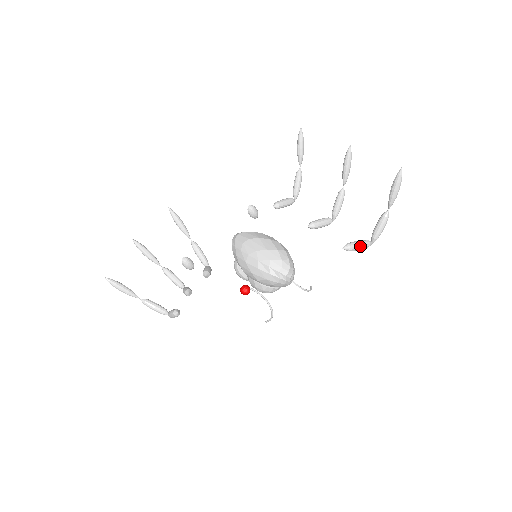
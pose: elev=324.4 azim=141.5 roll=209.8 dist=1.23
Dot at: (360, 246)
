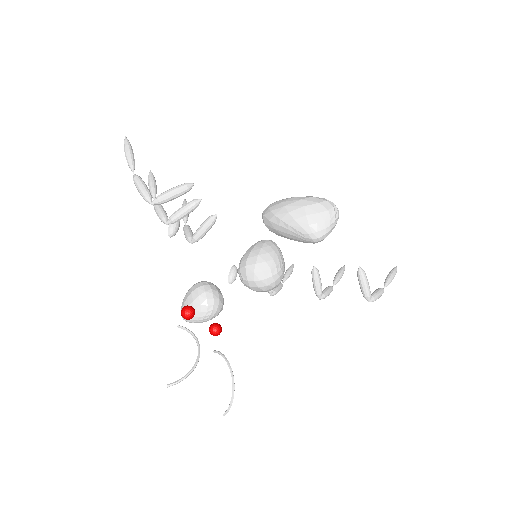
Dot at: (368, 282)
